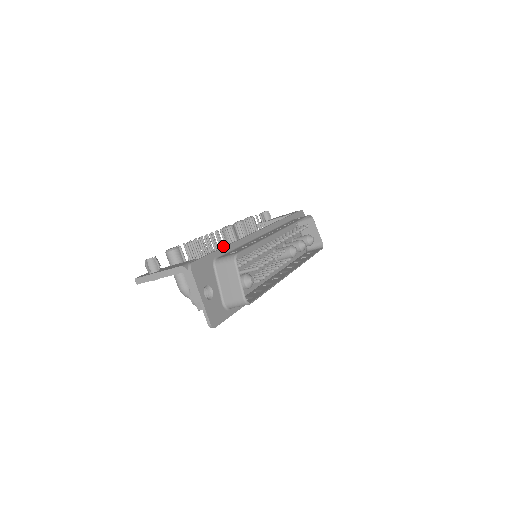
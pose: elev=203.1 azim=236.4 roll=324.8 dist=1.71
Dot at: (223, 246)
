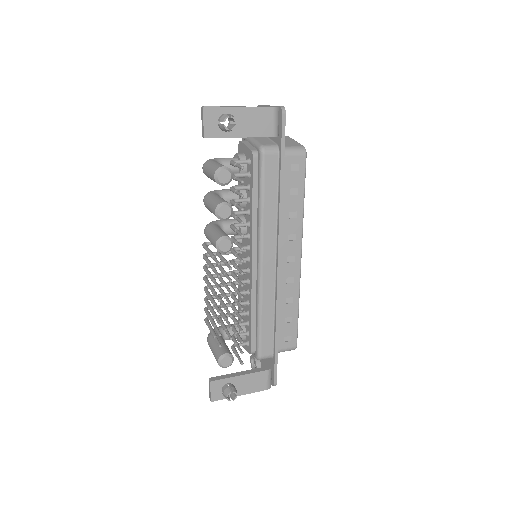
Dot at: occluded
